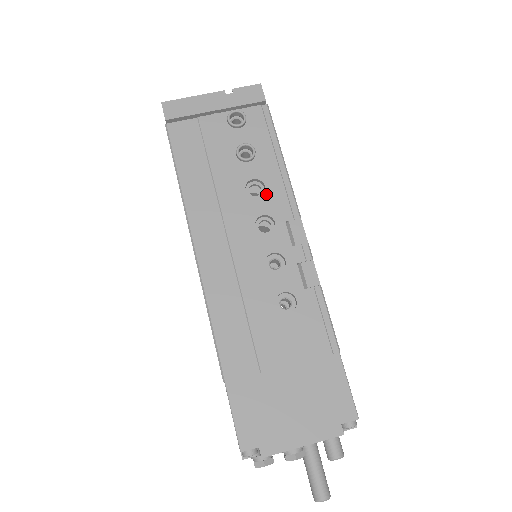
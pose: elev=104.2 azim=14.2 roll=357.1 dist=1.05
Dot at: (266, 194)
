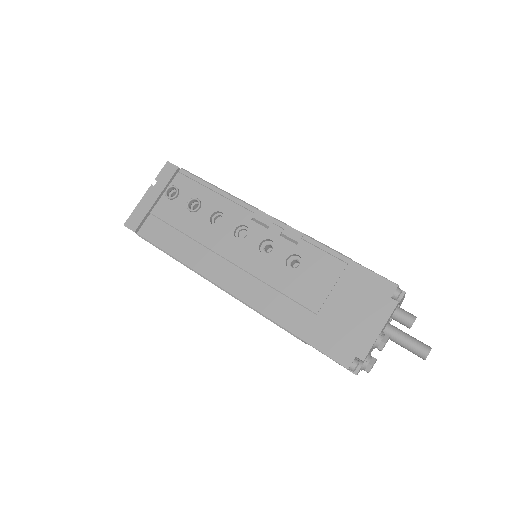
Dot at: (226, 216)
